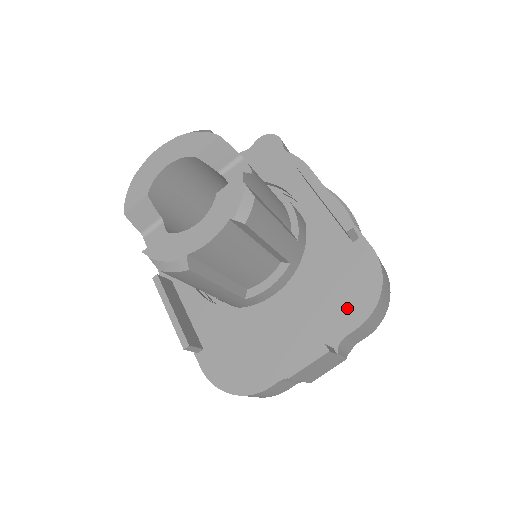
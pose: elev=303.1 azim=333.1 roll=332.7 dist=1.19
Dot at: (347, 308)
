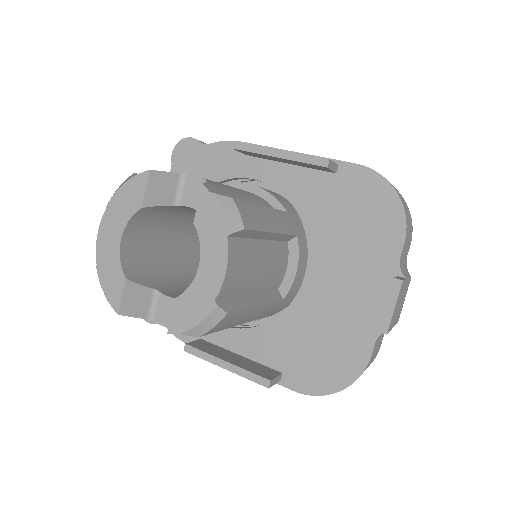
Dot at: (380, 233)
